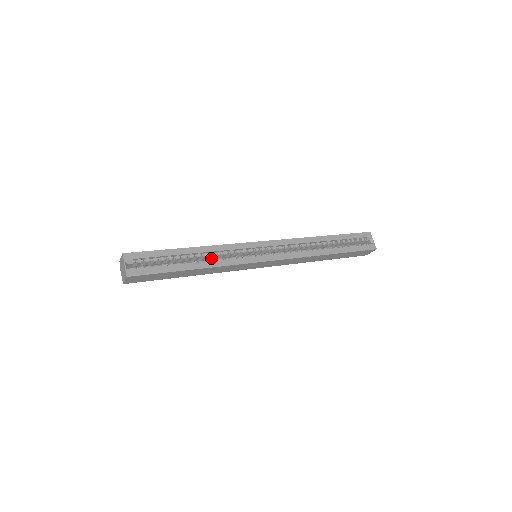
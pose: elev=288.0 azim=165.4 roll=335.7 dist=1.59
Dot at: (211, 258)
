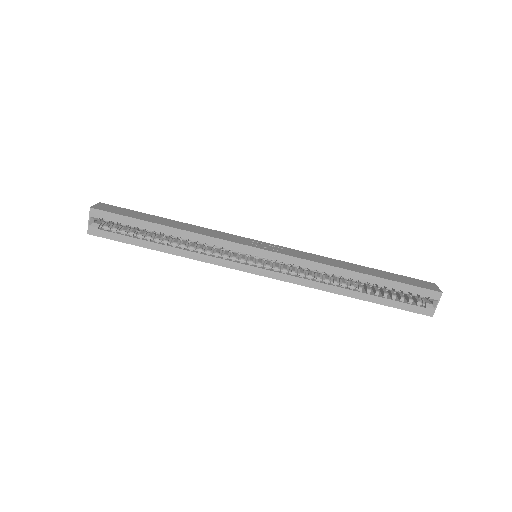
Dot at: occluded
